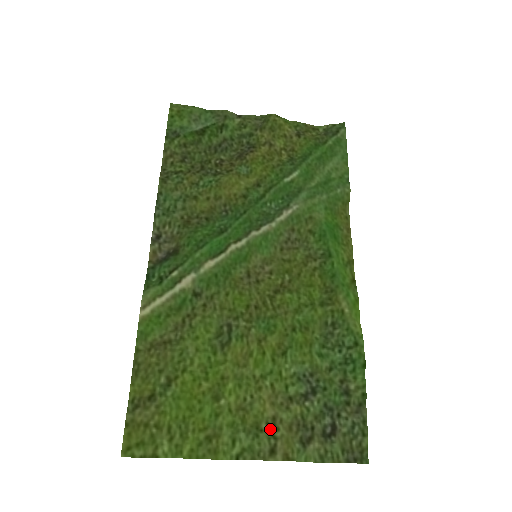
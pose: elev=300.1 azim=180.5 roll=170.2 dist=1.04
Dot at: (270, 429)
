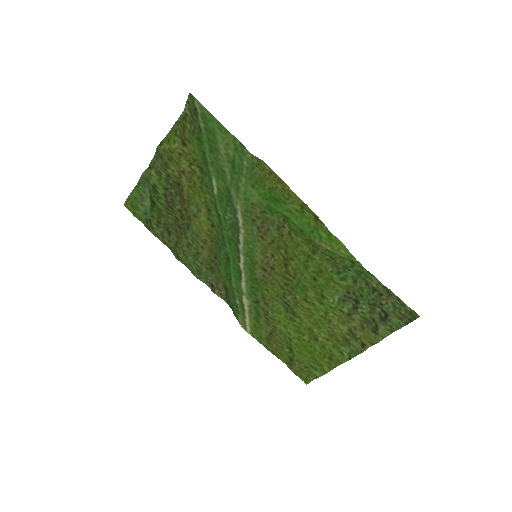
Dot at: (352, 337)
